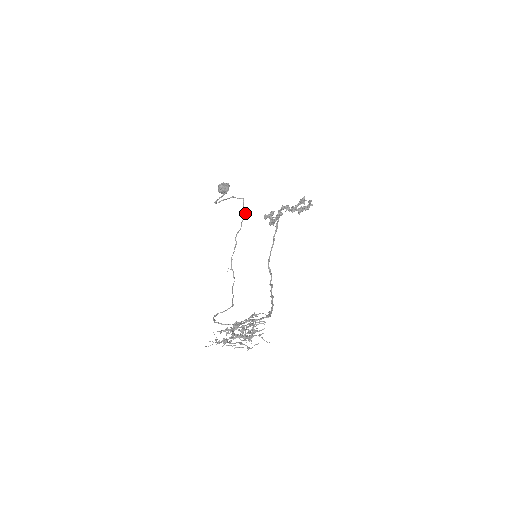
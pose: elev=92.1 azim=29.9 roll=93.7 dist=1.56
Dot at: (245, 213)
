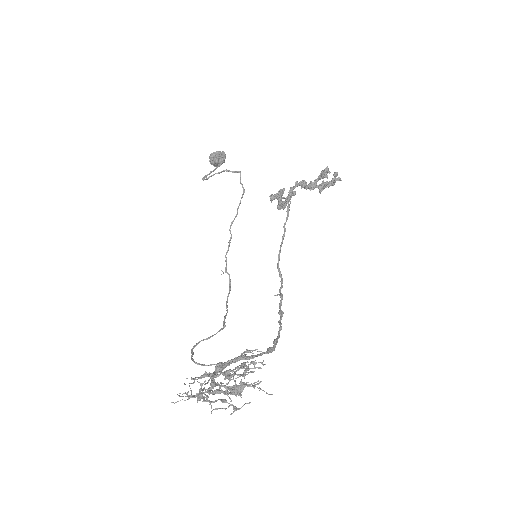
Dot at: (243, 193)
